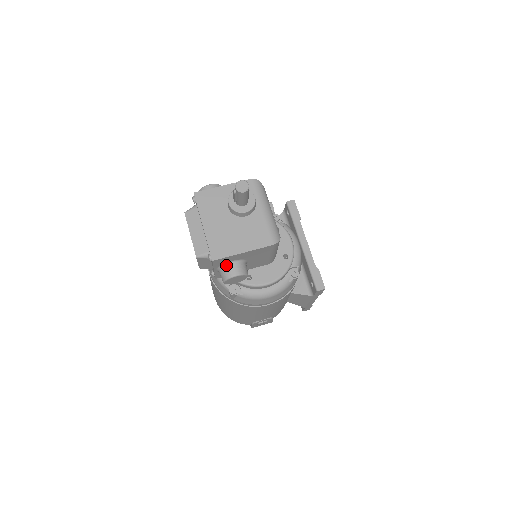
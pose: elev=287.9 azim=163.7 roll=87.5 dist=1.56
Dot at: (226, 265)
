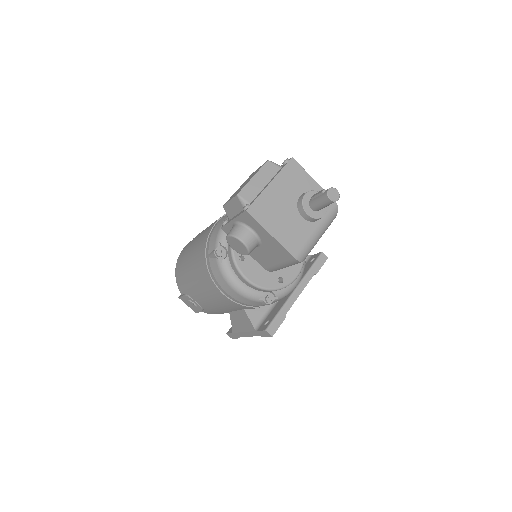
Dot at: (247, 227)
